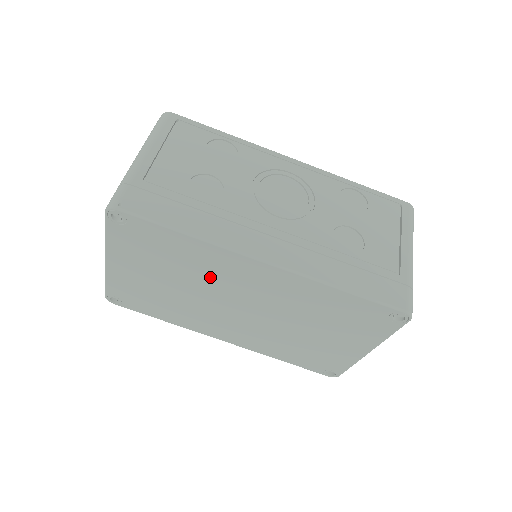
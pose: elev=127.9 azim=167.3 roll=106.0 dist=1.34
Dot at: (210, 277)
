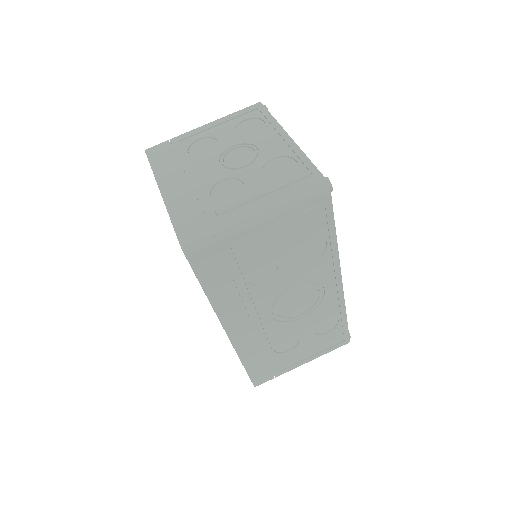
Dot at: occluded
